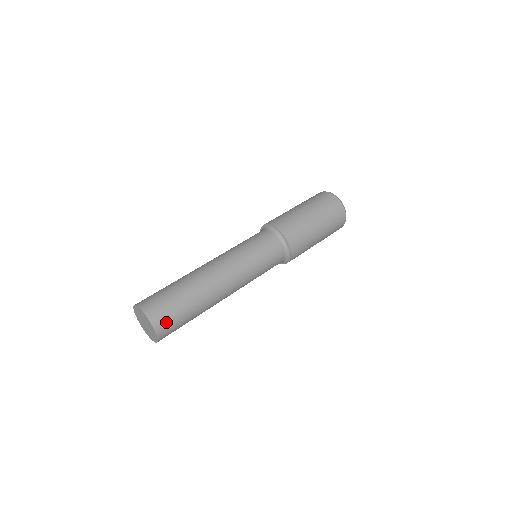
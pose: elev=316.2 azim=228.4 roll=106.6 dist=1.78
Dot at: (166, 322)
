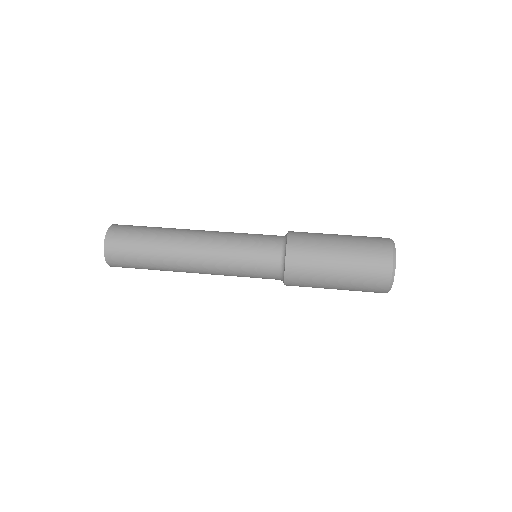
Dot at: (118, 256)
